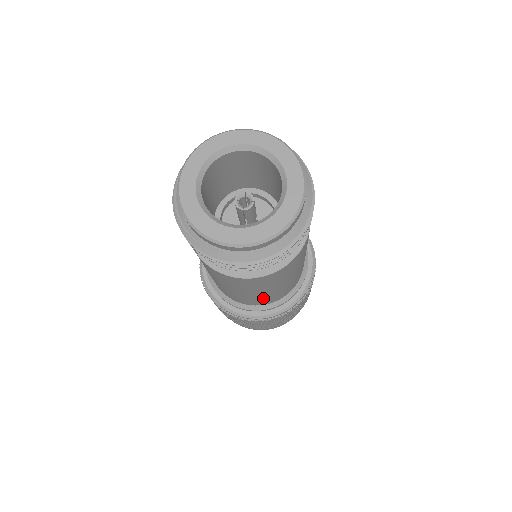
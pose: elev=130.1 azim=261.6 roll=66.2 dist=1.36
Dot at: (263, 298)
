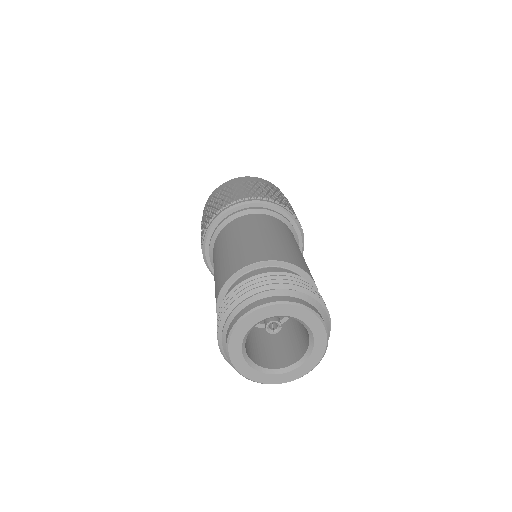
Dot at: occluded
